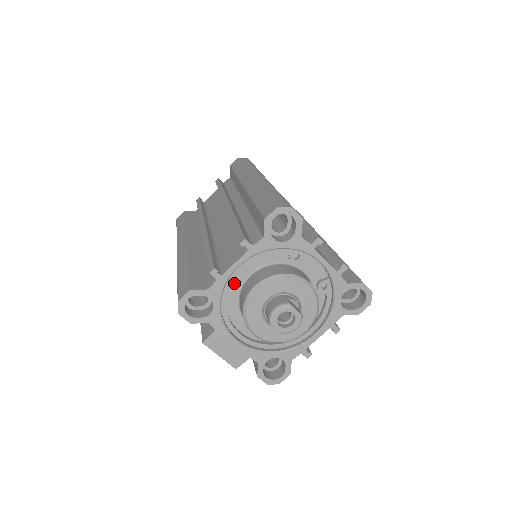
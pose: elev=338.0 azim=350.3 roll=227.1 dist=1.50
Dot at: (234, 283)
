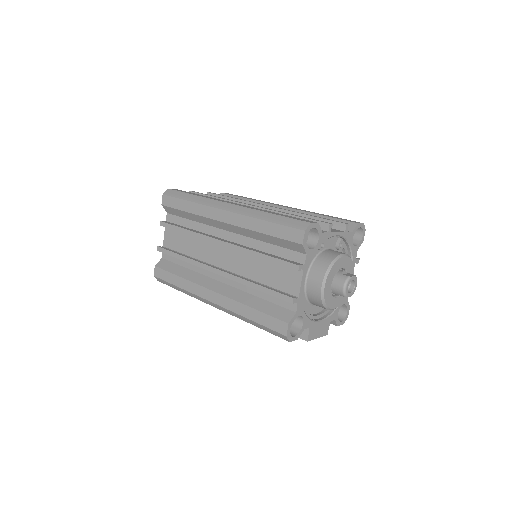
Dot at: occluded
